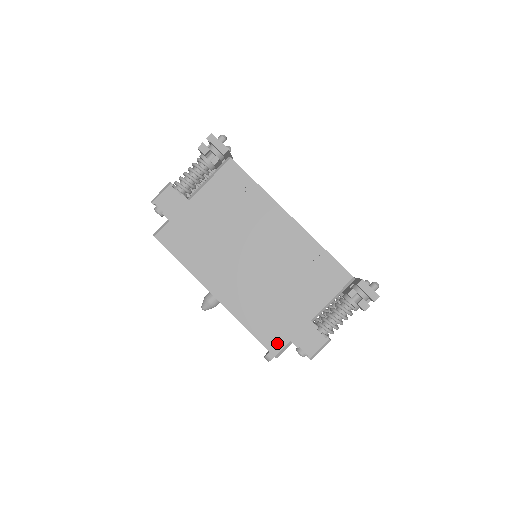
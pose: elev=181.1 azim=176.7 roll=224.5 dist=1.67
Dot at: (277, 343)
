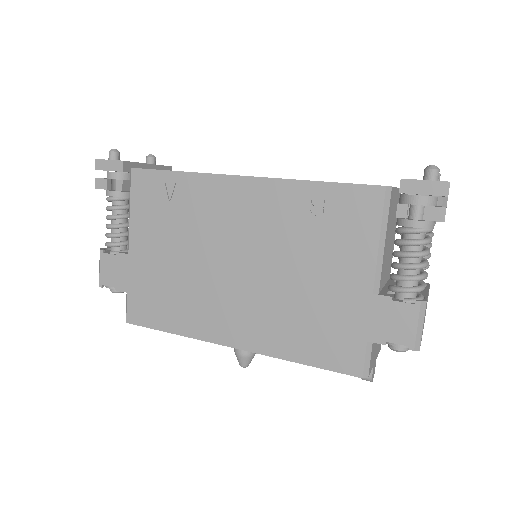
Dot at: (351, 357)
